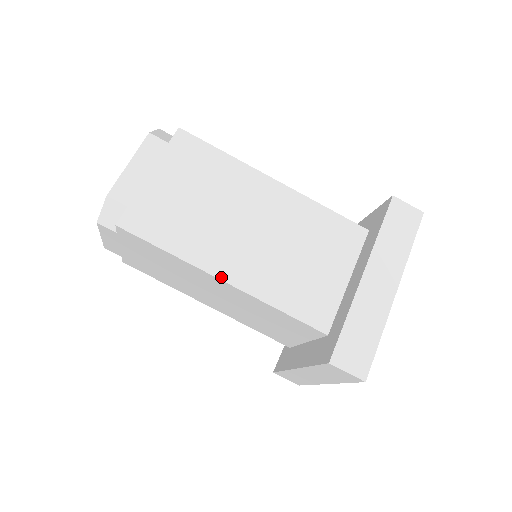
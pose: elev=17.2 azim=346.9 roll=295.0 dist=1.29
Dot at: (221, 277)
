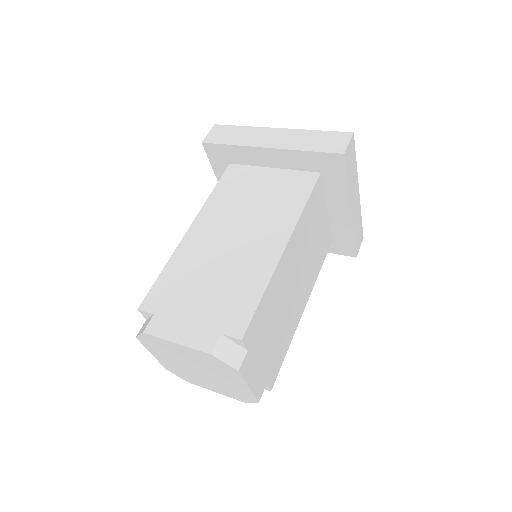
Dot at: occluded
